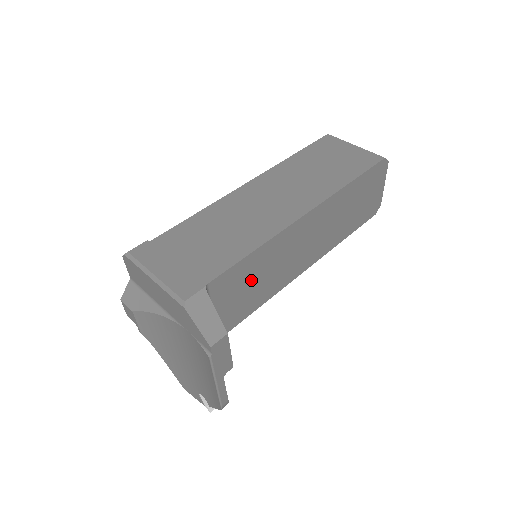
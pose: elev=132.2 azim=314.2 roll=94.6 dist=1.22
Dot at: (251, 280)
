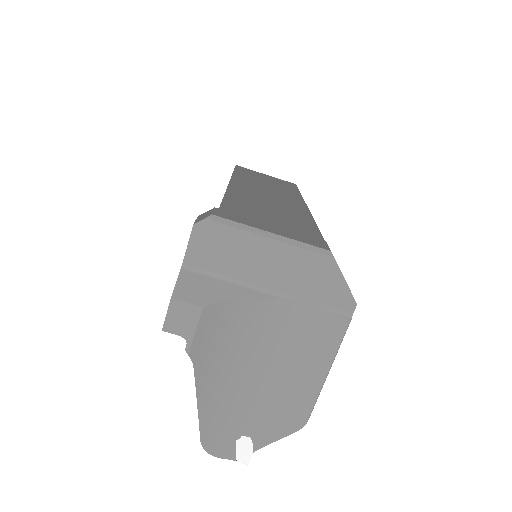
Dot at: occluded
